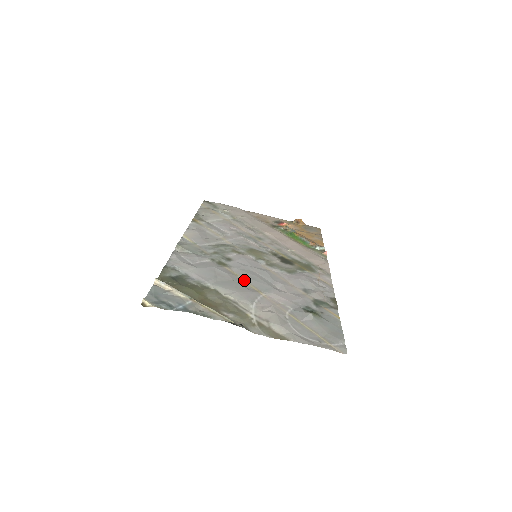
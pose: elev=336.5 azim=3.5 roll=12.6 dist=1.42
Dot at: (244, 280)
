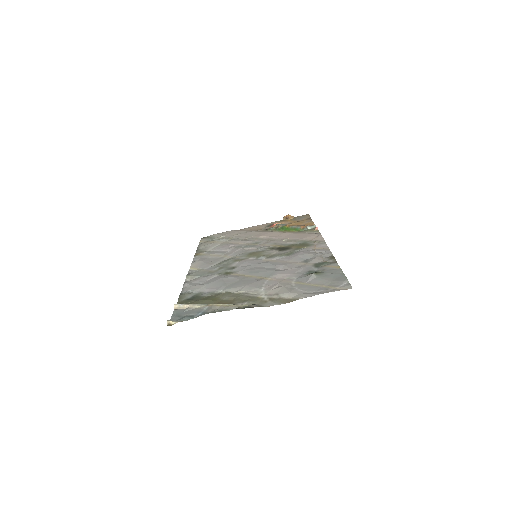
Dot at: (250, 276)
